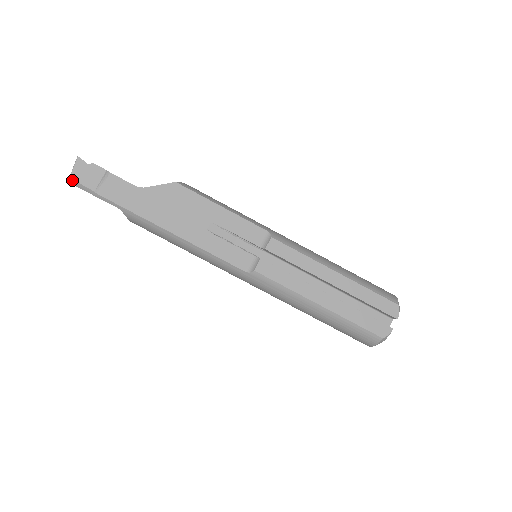
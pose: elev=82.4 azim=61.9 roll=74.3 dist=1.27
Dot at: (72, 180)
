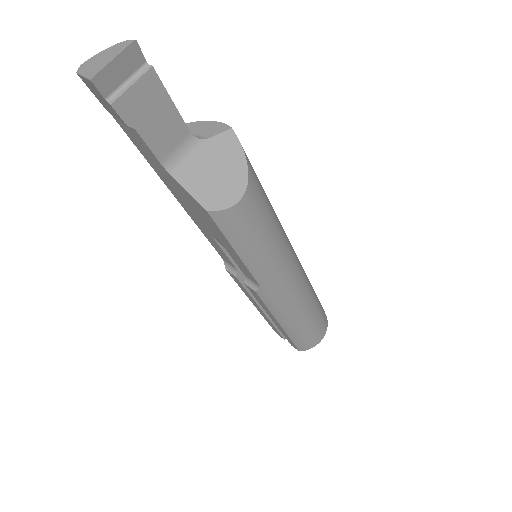
Dot at: (81, 76)
